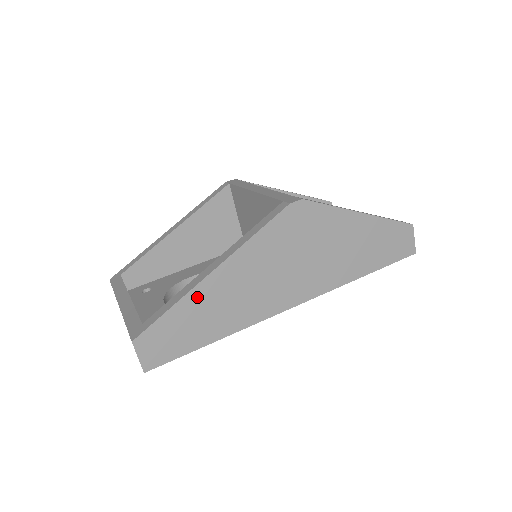
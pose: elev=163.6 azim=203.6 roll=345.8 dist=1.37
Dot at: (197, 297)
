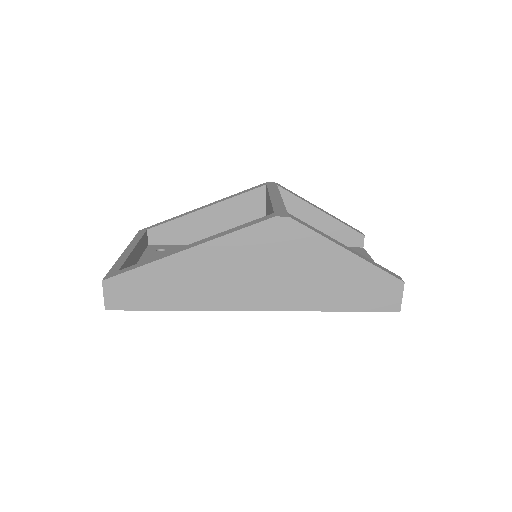
Dot at: (166, 266)
